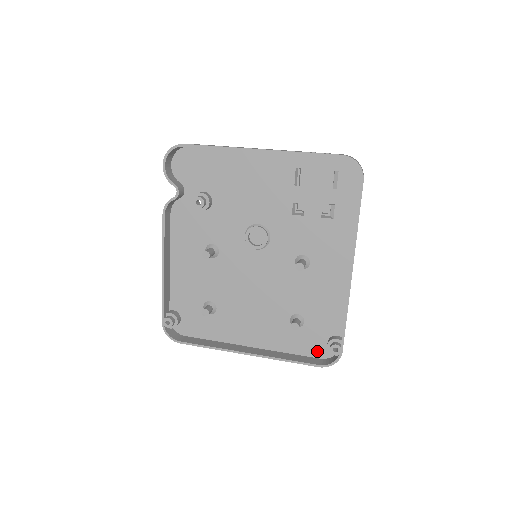
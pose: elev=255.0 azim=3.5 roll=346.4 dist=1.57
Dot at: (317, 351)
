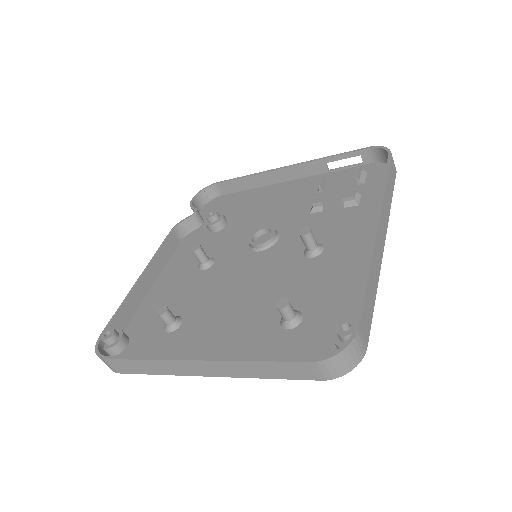
Dot at: occluded
